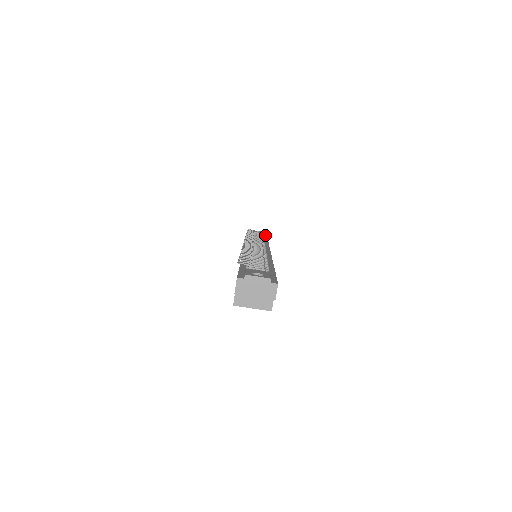
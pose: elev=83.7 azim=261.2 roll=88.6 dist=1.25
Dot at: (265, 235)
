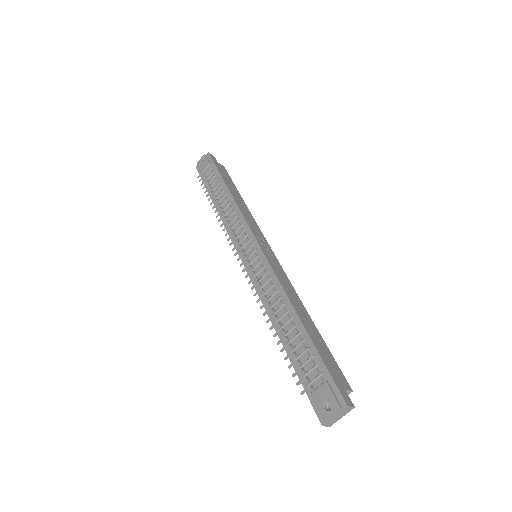
Dot at: (212, 163)
